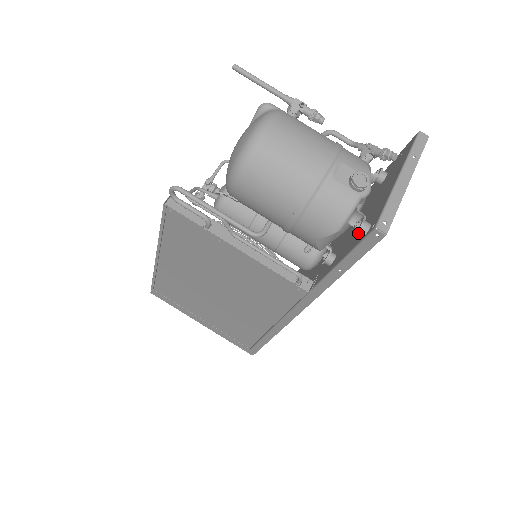
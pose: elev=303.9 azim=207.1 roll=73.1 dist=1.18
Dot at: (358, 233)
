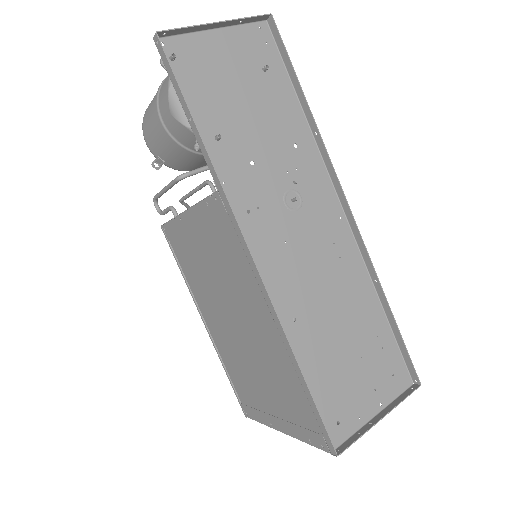
Dot at: (164, 64)
